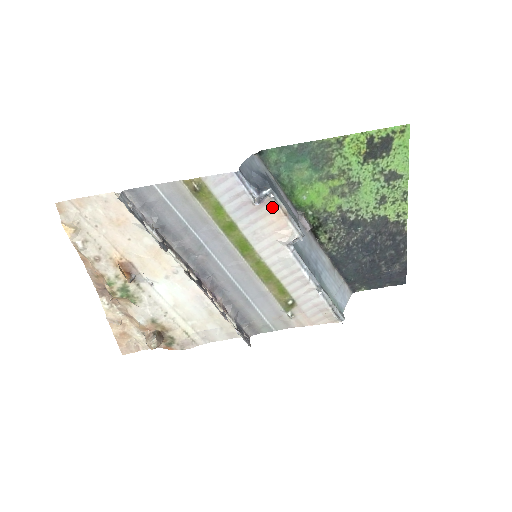
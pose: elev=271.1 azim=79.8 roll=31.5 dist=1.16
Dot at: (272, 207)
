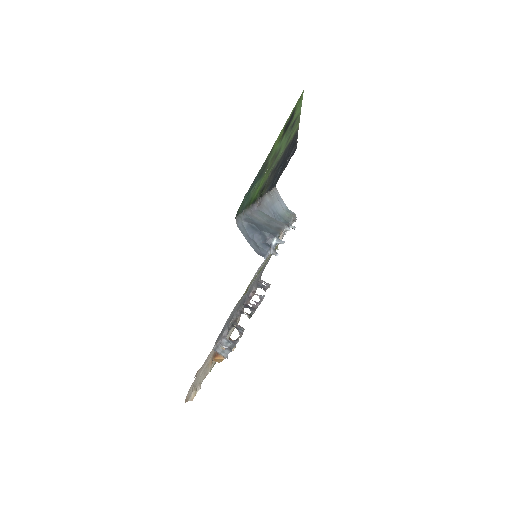
Dot at: occluded
